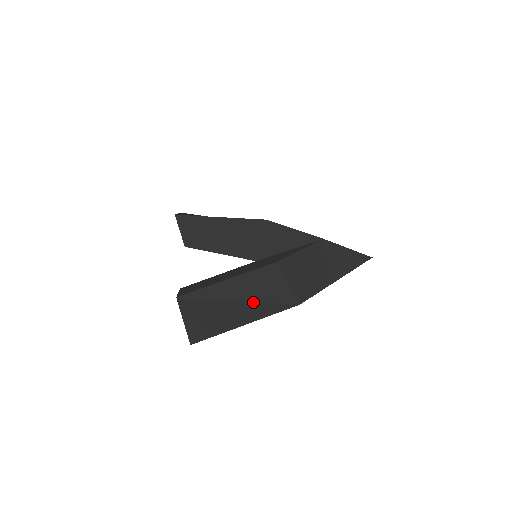
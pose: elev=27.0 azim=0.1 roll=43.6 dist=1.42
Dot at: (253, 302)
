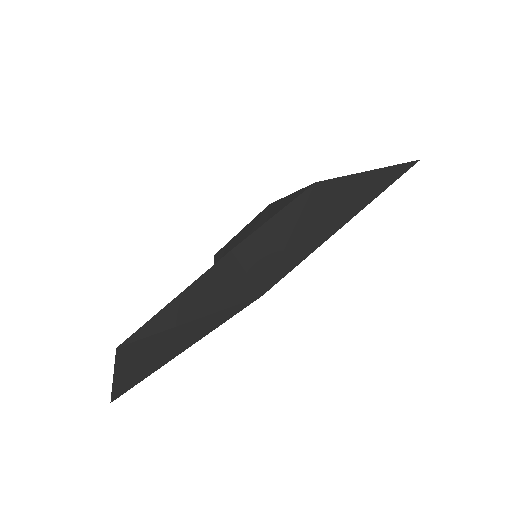
Dot at: (197, 319)
